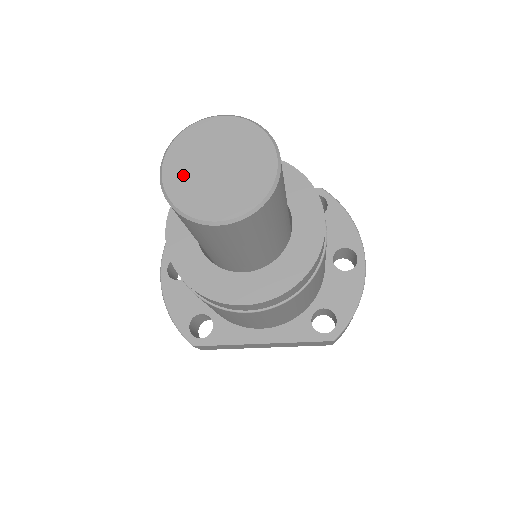
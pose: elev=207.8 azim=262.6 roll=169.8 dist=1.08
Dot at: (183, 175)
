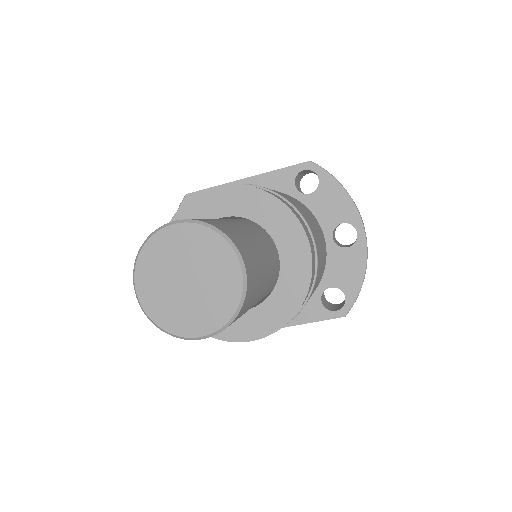
Dot at: (156, 294)
